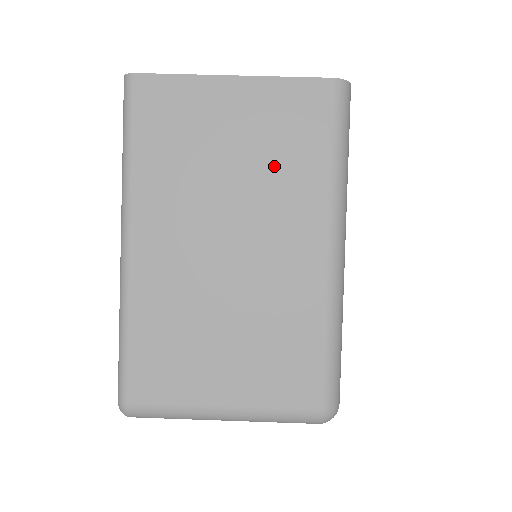
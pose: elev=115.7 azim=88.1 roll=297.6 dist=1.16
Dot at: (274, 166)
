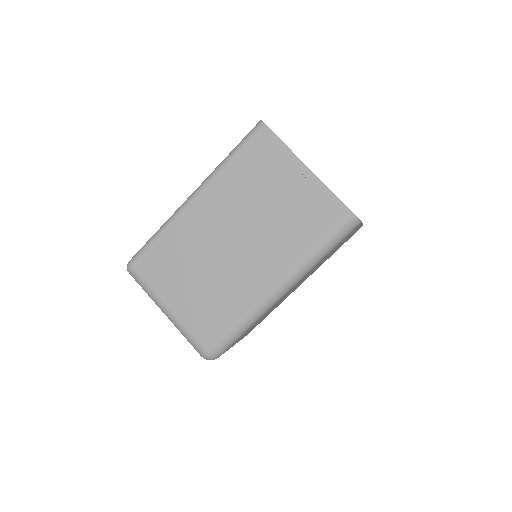
Dot at: (286, 226)
